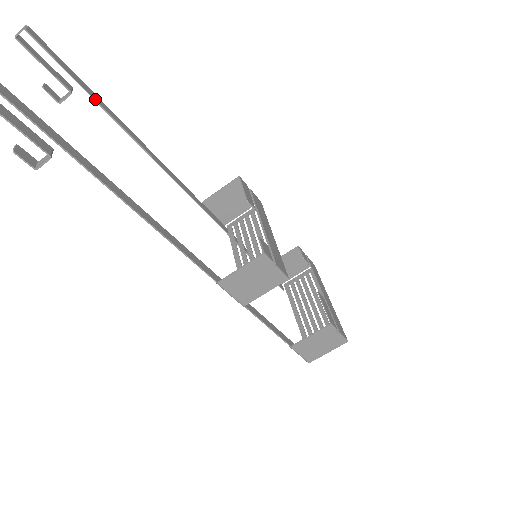
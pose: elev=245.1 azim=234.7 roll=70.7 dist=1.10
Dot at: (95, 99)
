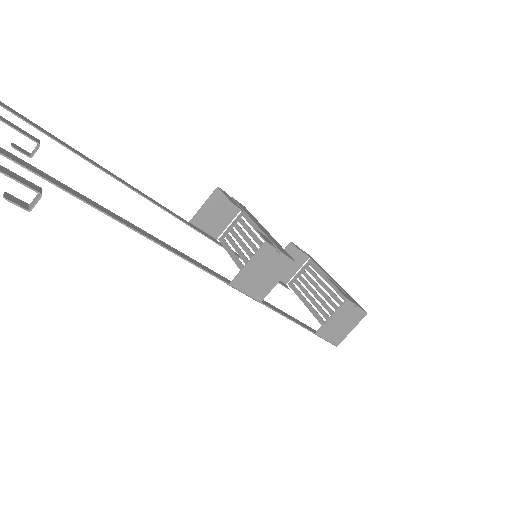
Dot at: (64, 145)
